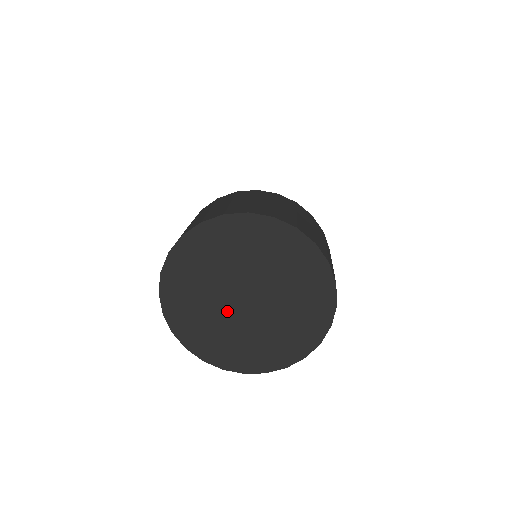
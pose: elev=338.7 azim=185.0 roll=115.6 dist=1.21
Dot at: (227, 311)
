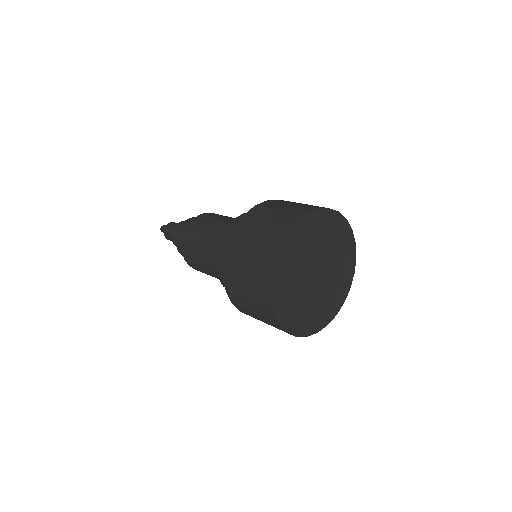
Dot at: (308, 289)
